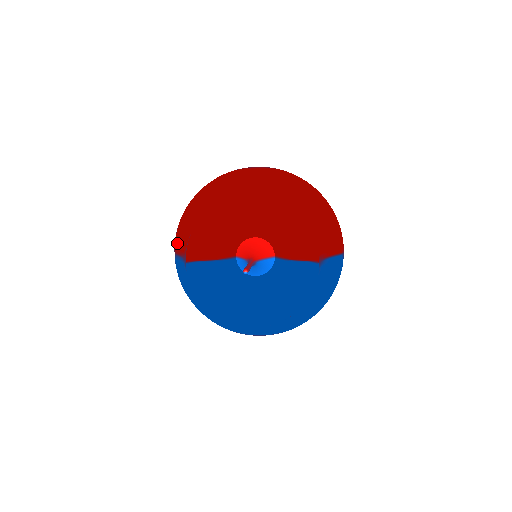
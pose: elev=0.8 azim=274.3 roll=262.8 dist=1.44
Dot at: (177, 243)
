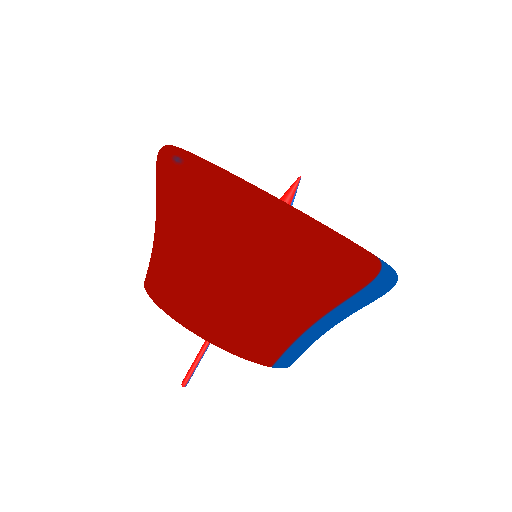
Dot at: occluded
